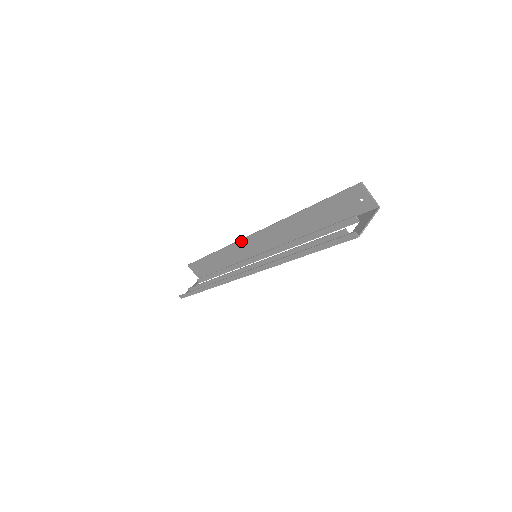
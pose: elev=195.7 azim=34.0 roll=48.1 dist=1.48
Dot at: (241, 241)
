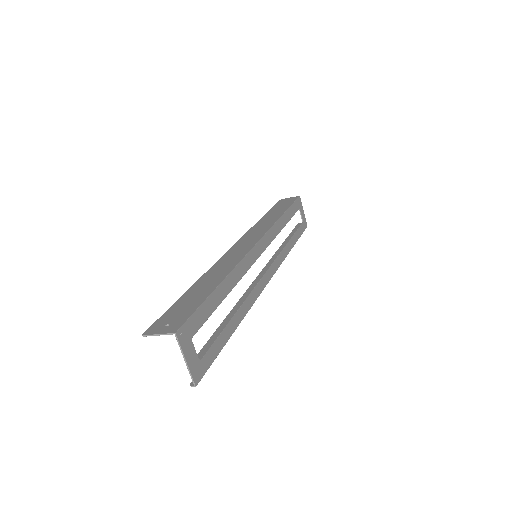
Dot at: (243, 238)
